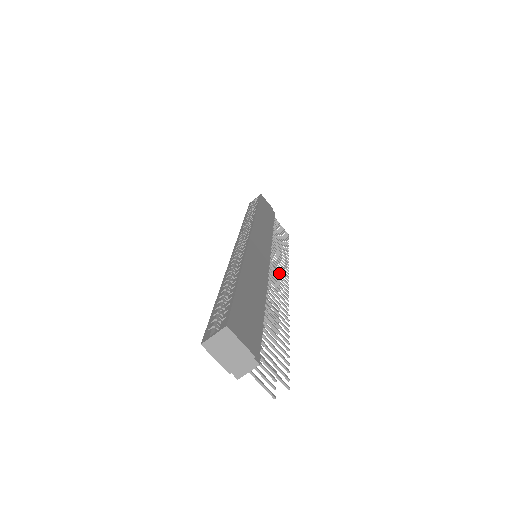
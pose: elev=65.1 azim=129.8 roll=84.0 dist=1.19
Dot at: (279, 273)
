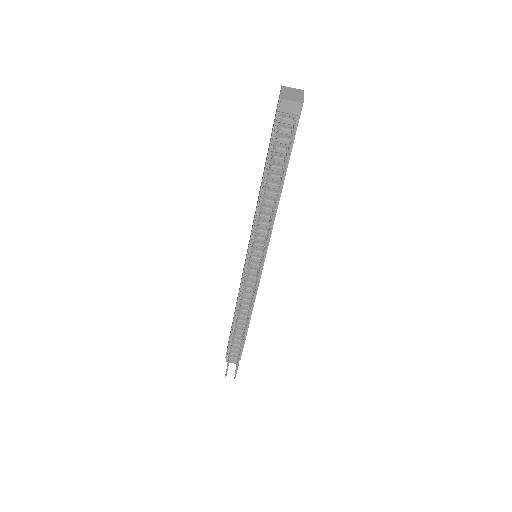
Dot at: occluded
